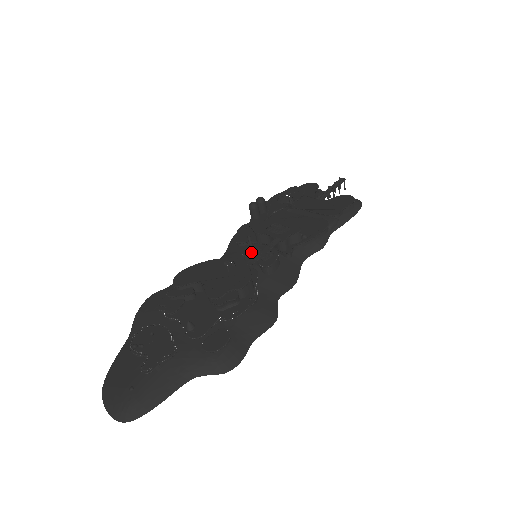
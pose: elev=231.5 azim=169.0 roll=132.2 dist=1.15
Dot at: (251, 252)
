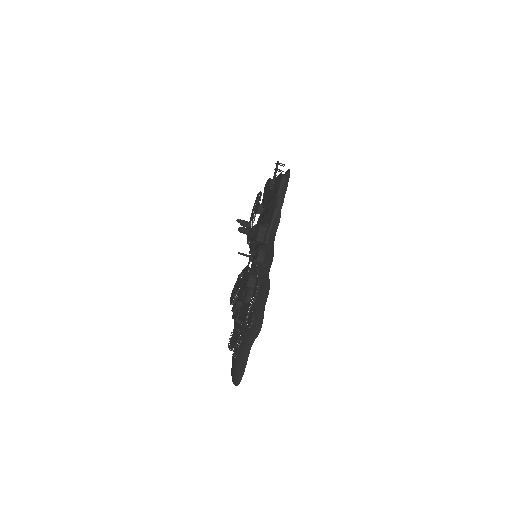
Dot at: occluded
